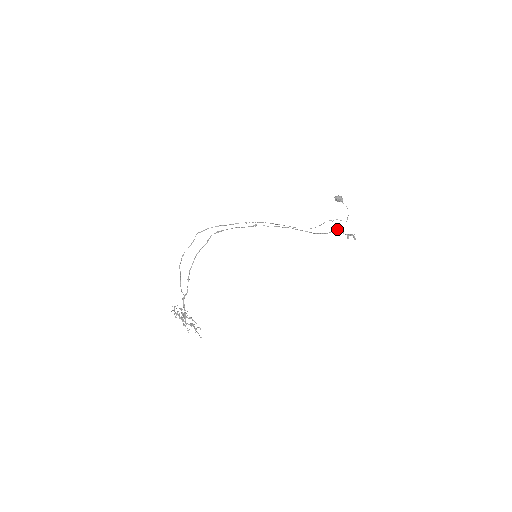
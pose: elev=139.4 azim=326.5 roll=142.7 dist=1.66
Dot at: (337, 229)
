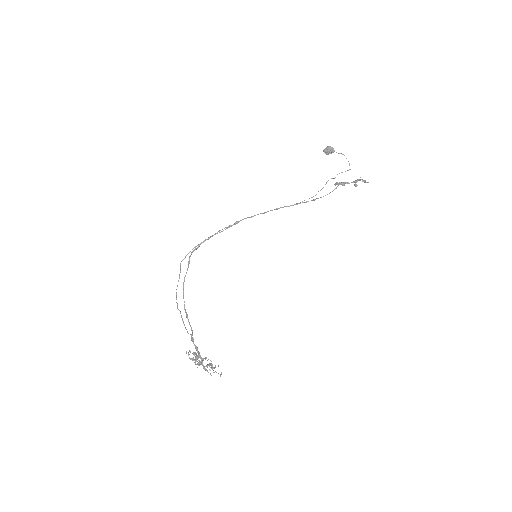
Dot at: (339, 182)
